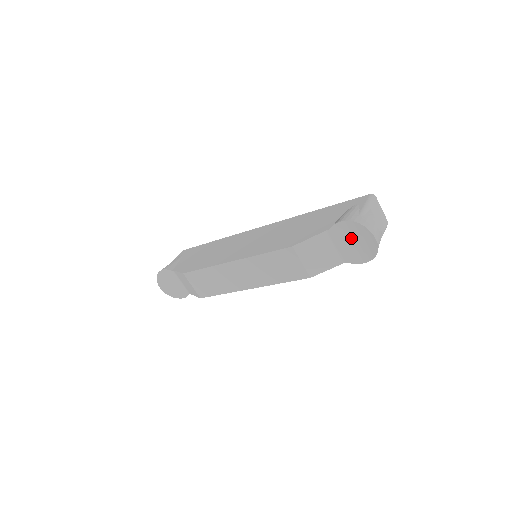
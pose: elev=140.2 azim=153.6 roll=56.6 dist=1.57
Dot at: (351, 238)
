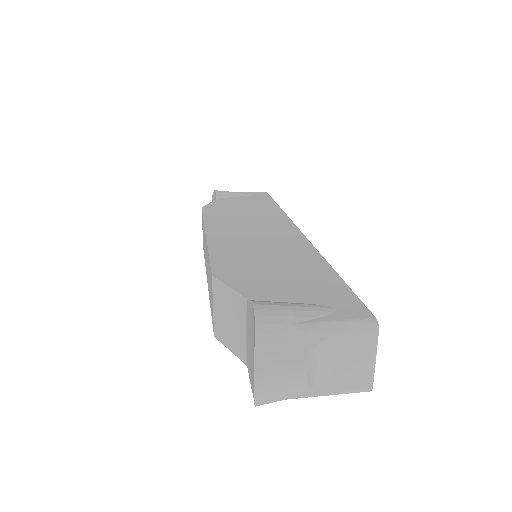
Dot at: (253, 343)
